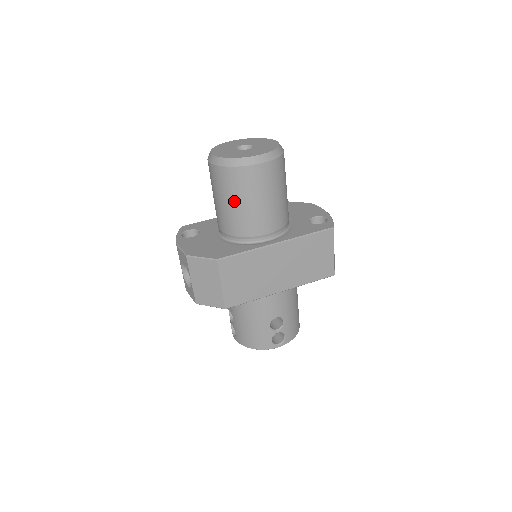
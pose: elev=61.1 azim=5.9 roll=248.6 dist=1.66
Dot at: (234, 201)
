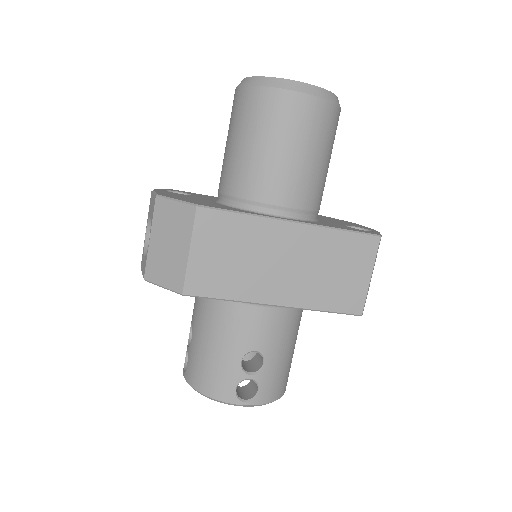
Dot at: (252, 140)
